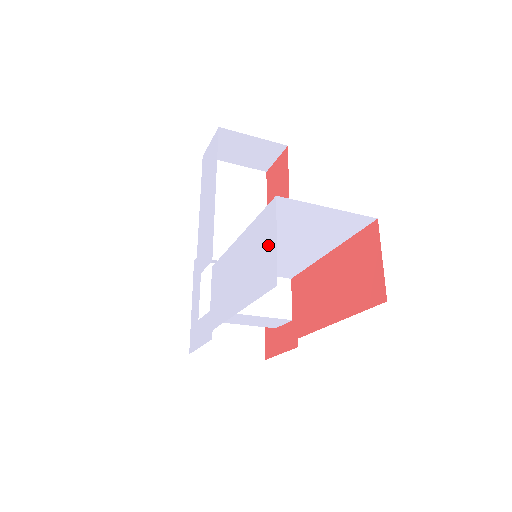
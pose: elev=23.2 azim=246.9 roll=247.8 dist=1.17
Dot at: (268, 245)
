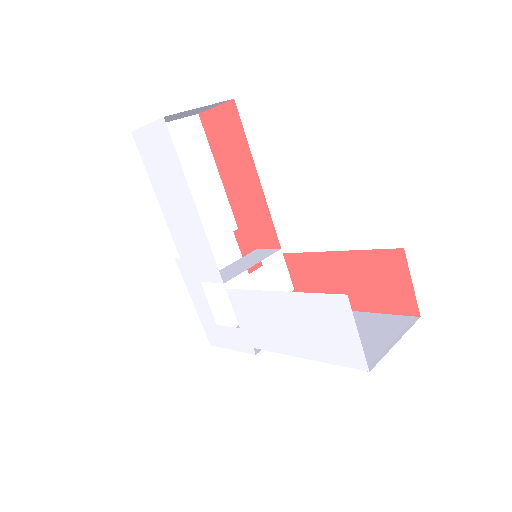
Dot at: (344, 332)
